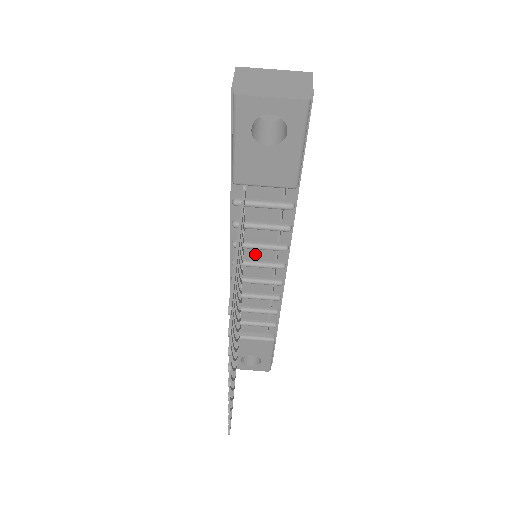
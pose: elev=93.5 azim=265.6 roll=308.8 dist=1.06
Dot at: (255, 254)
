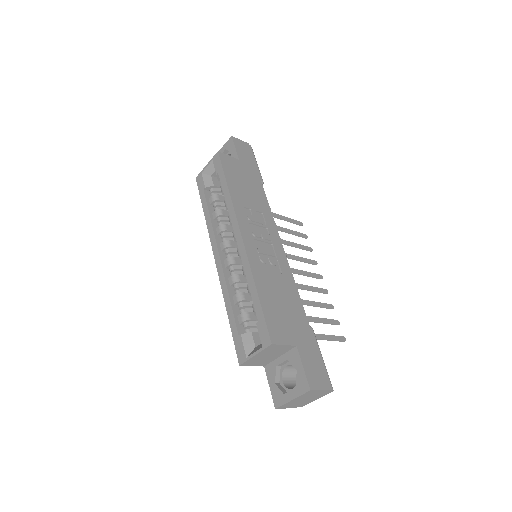
Dot at: occluded
